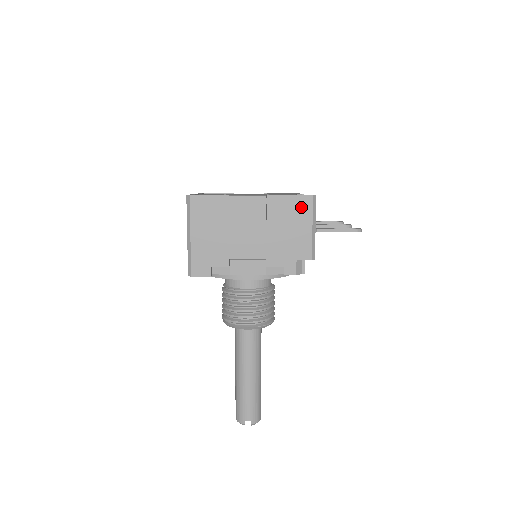
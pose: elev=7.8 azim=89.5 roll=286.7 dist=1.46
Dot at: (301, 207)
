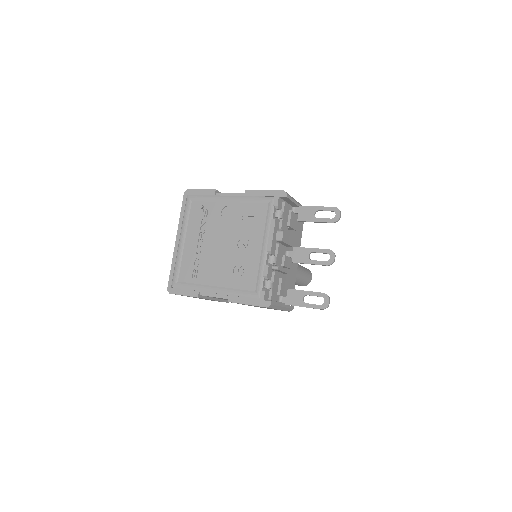
Dot at: occluded
